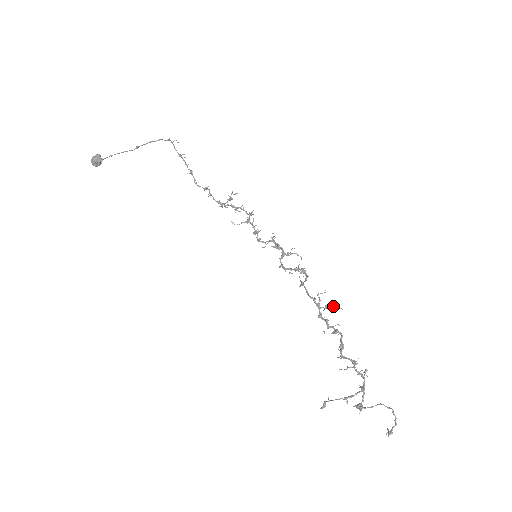
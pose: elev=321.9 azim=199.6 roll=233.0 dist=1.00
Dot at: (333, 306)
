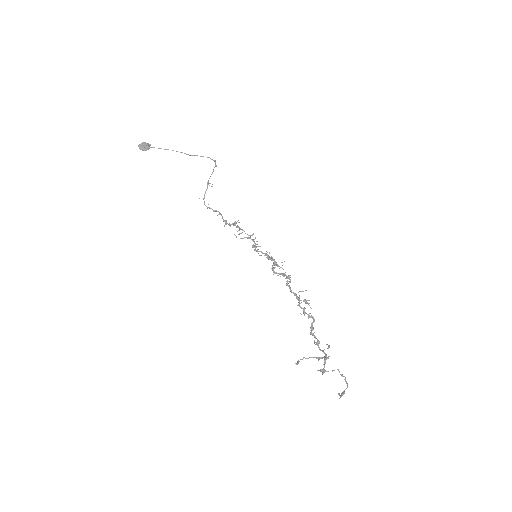
Dot at: (308, 303)
